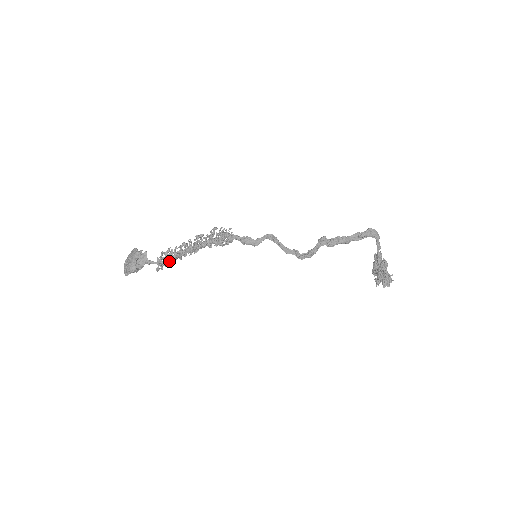
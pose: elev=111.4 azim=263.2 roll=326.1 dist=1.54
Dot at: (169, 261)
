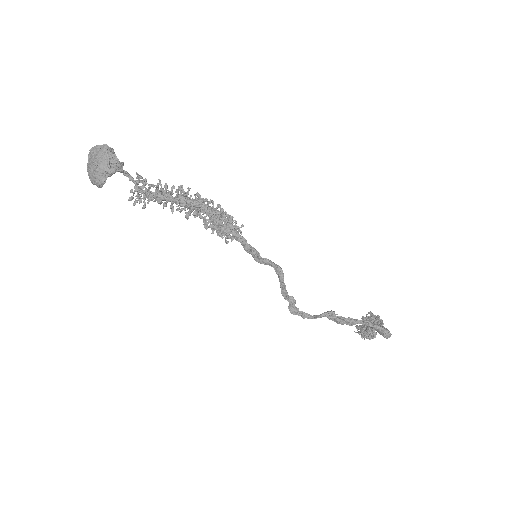
Dot at: (147, 203)
